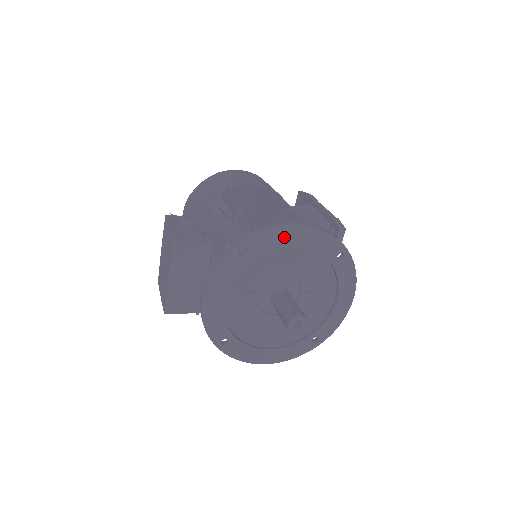
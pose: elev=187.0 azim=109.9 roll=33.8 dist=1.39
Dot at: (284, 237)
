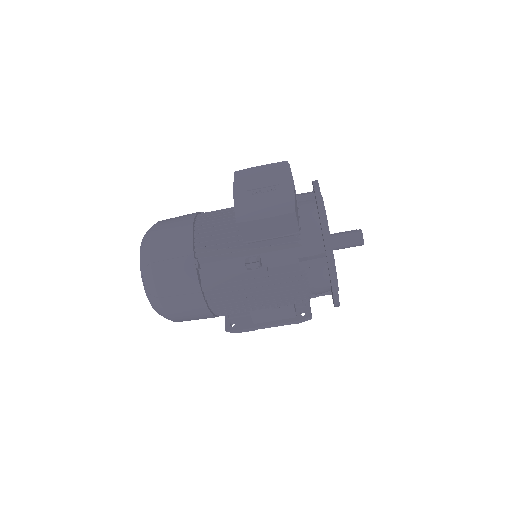
Dot at: occluded
